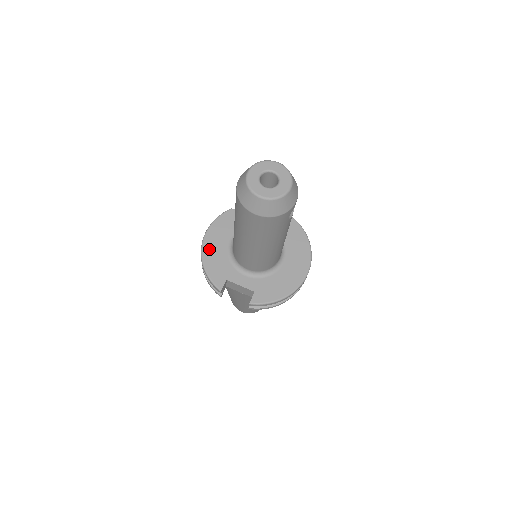
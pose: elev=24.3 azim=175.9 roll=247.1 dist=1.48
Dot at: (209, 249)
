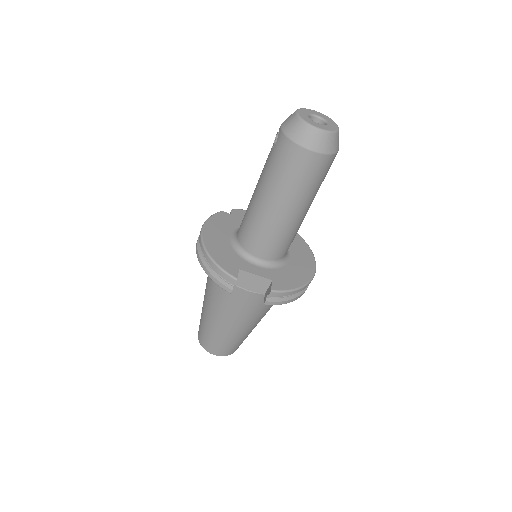
Dot at: (211, 242)
